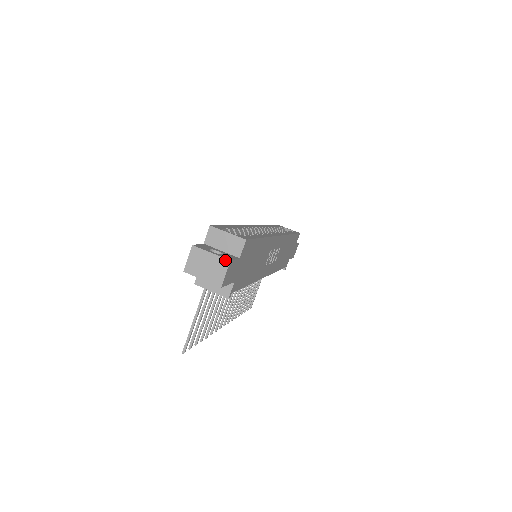
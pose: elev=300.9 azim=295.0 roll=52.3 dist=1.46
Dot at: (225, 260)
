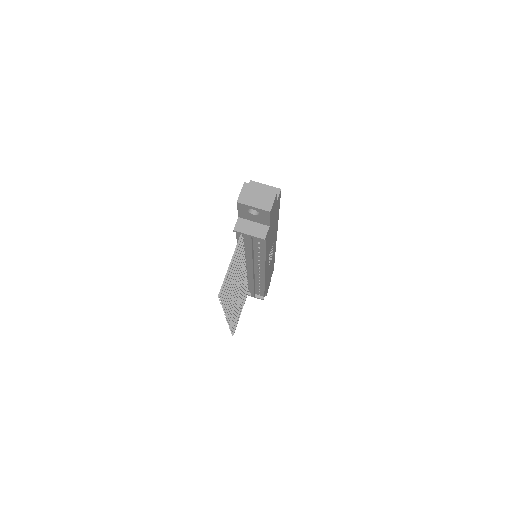
Dot at: (273, 191)
